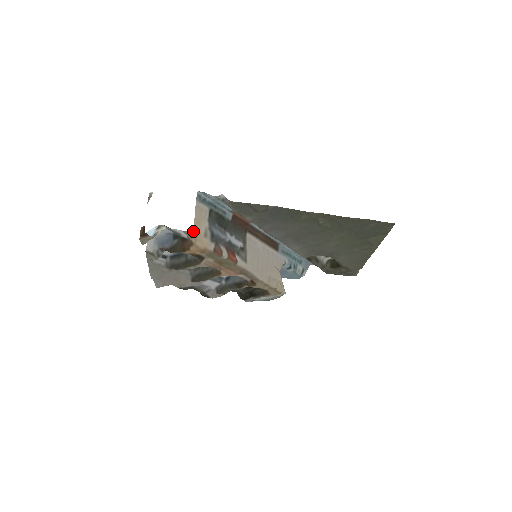
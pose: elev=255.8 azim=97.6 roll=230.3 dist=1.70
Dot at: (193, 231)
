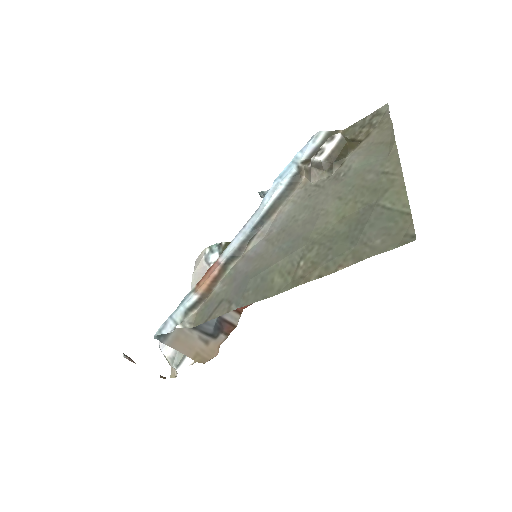
Dot at: (197, 359)
